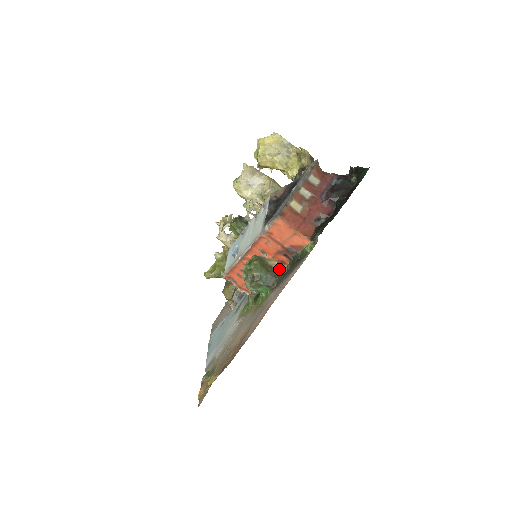
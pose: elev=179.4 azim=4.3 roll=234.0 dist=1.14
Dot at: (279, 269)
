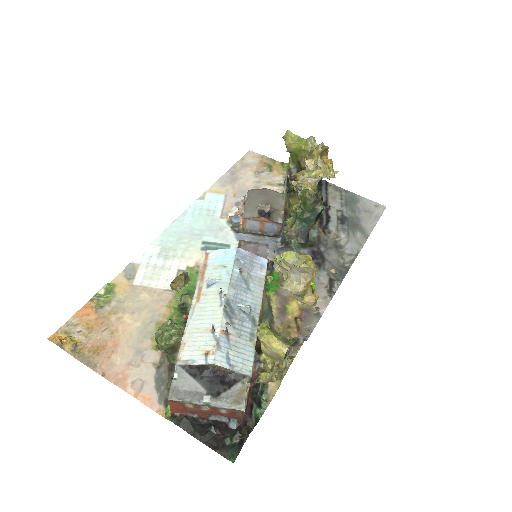
Dot at: occluded
